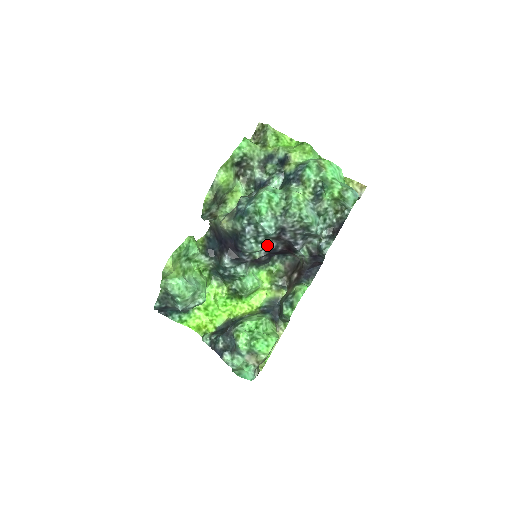
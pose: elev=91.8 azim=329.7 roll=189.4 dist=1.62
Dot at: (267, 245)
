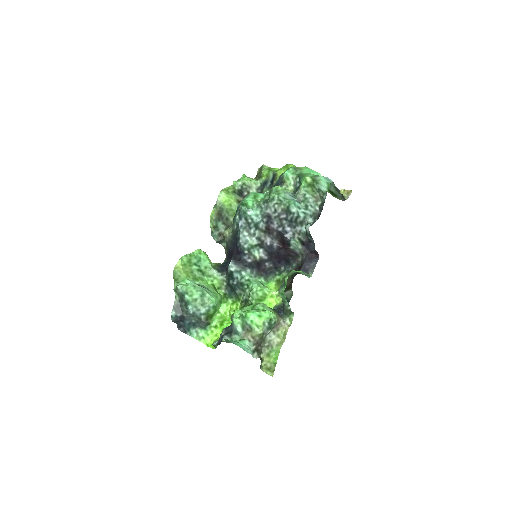
Dot at: (261, 240)
